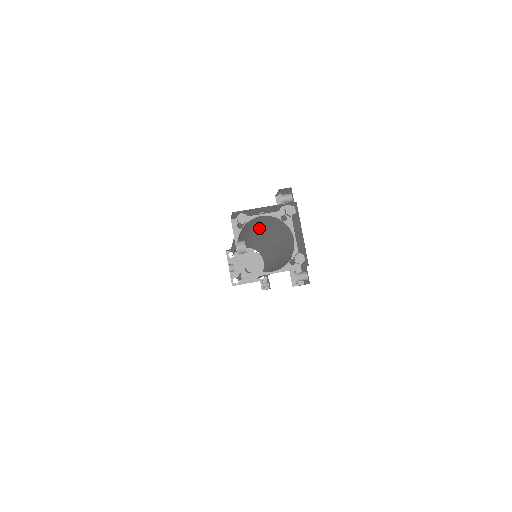
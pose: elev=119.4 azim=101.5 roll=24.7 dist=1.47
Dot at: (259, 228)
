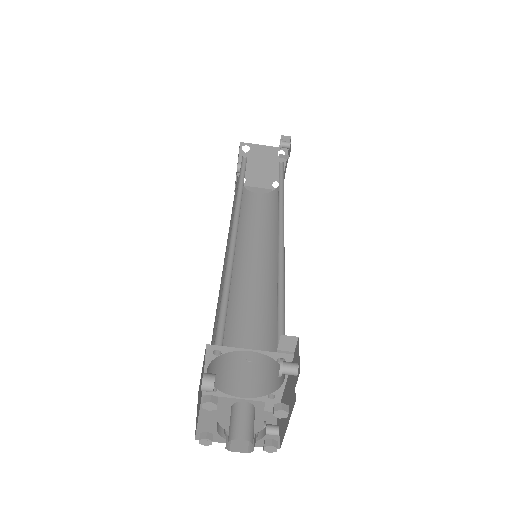
Dot at: occluded
